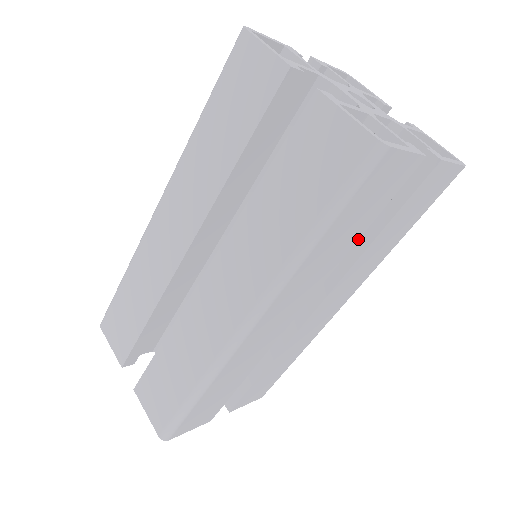
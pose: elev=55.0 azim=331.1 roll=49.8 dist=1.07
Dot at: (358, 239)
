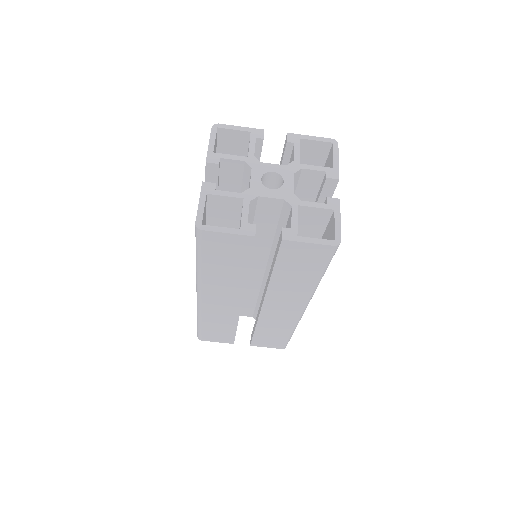
Dot at: occluded
